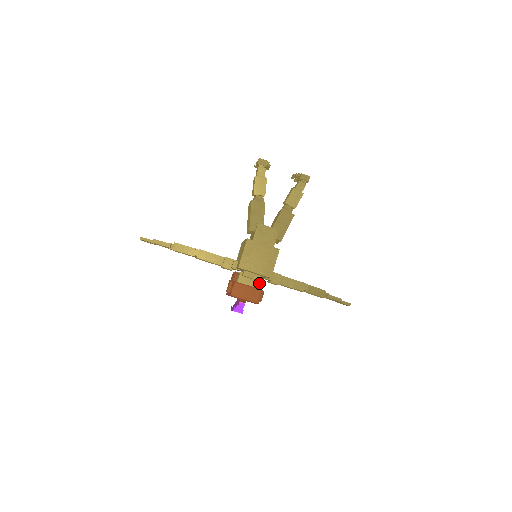
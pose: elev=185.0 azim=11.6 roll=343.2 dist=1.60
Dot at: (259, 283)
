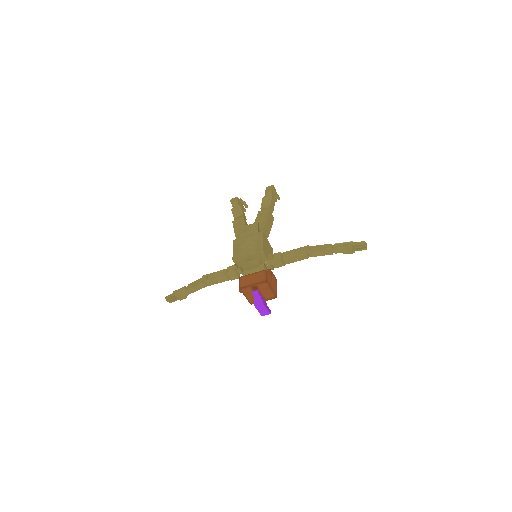
Dot at: (262, 267)
